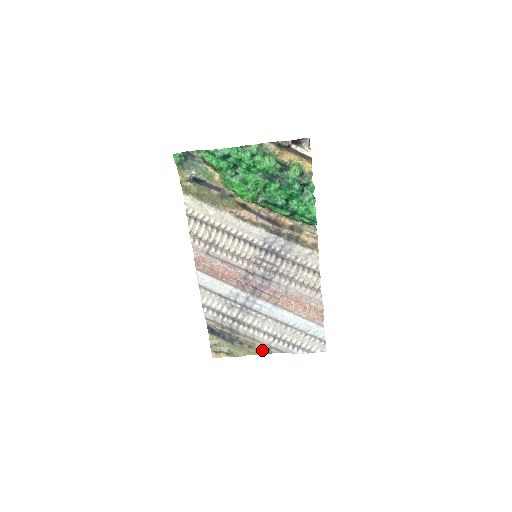
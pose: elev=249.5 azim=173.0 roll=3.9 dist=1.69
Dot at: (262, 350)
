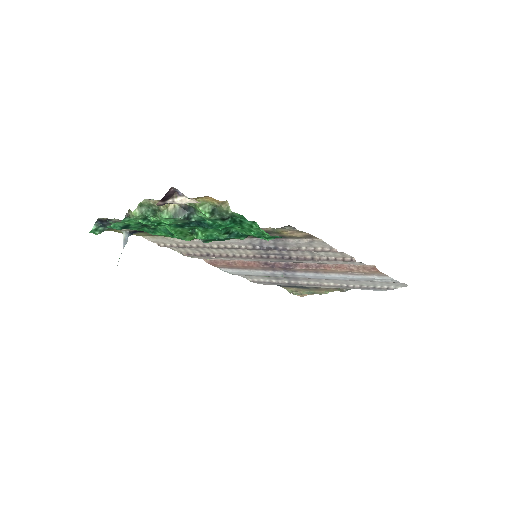
Dot at: occluded
